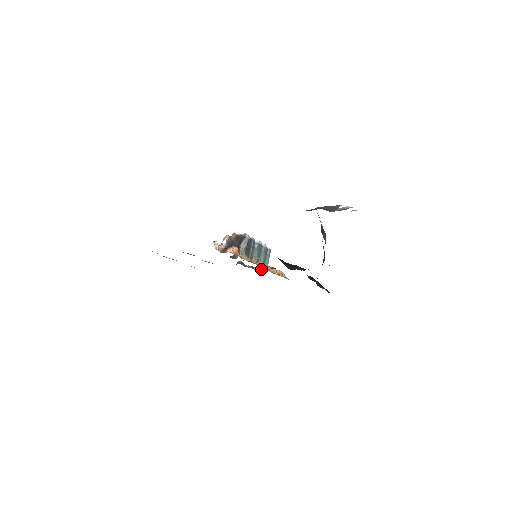
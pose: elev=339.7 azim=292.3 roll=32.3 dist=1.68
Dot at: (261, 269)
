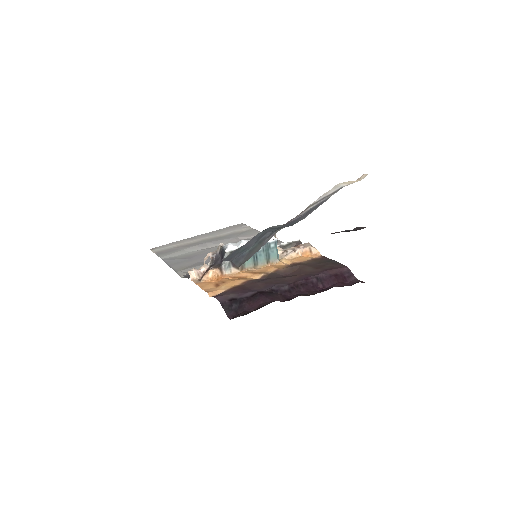
Dot at: occluded
